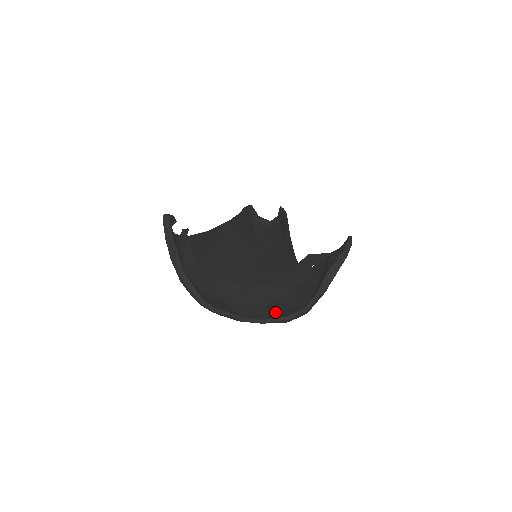
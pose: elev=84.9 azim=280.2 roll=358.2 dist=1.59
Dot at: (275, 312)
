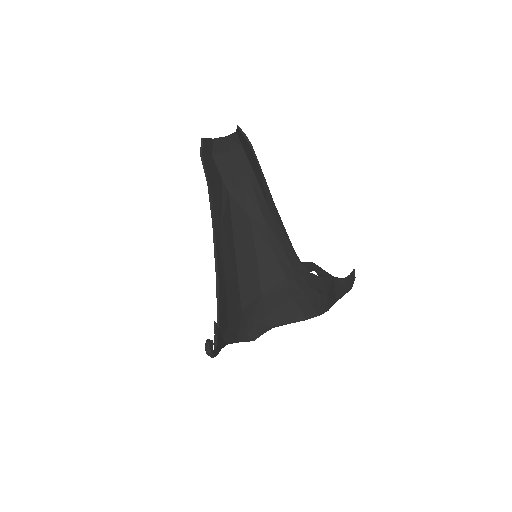
Dot at: (295, 314)
